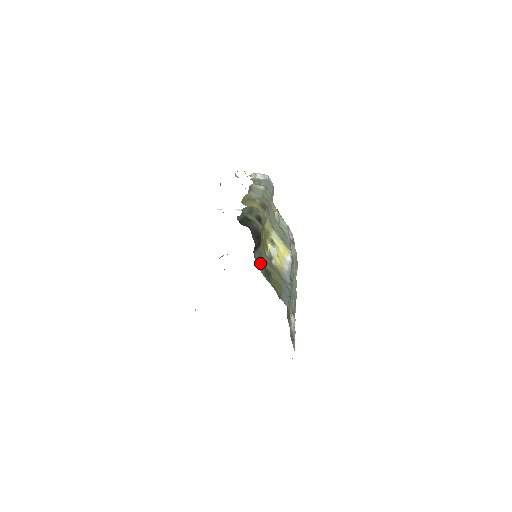
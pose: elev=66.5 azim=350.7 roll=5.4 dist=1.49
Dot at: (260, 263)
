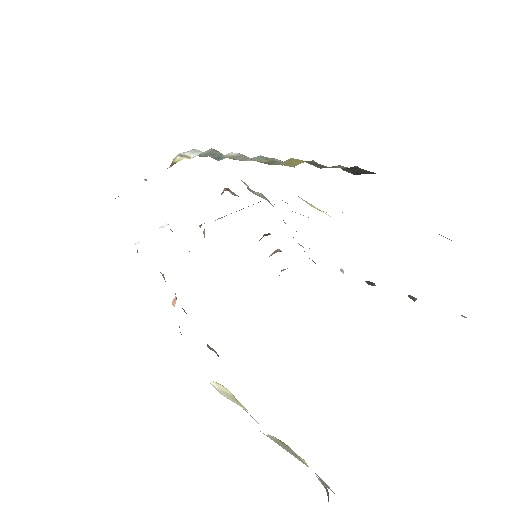
Dot at: occluded
